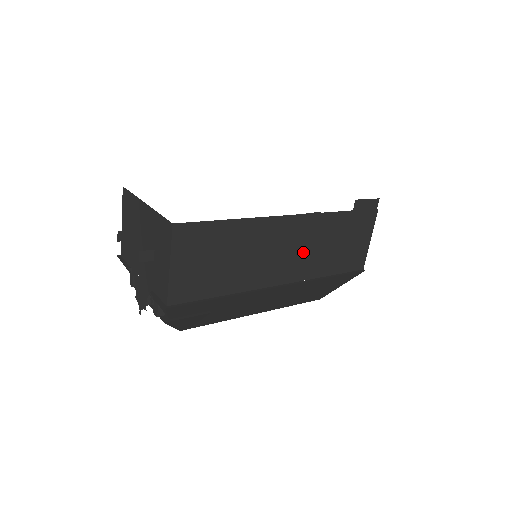
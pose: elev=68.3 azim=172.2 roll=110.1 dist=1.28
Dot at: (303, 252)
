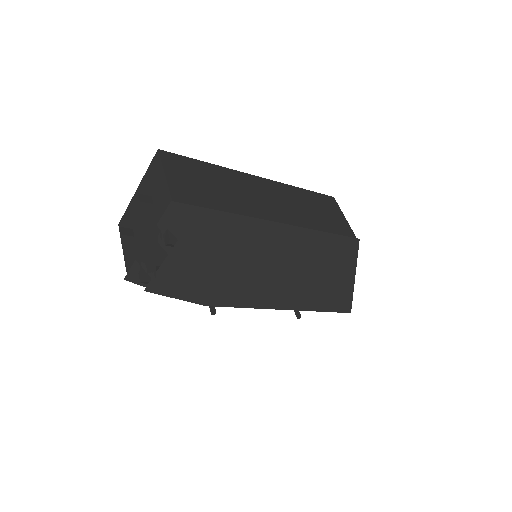
Dot at: (286, 206)
